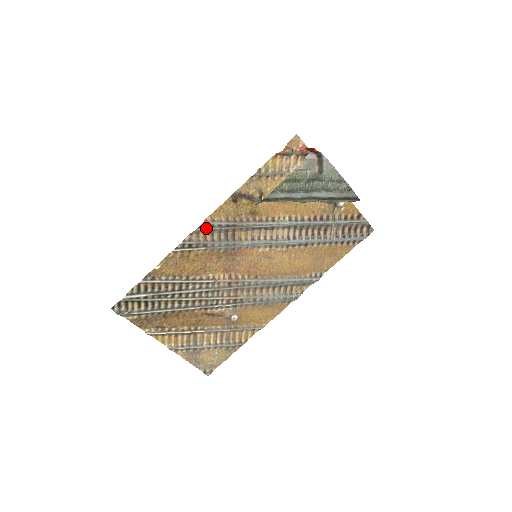
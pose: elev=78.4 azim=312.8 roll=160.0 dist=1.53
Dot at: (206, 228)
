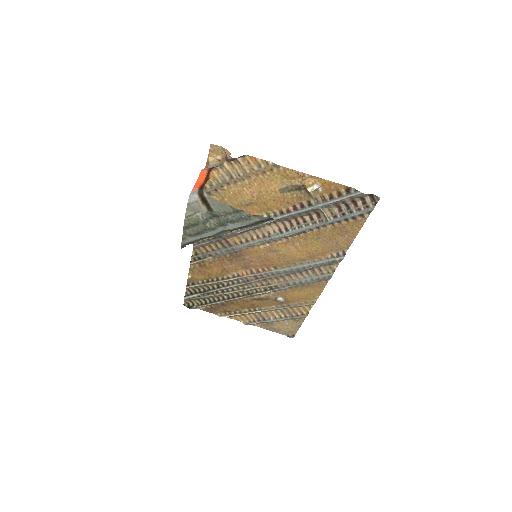
Dot at: (200, 244)
